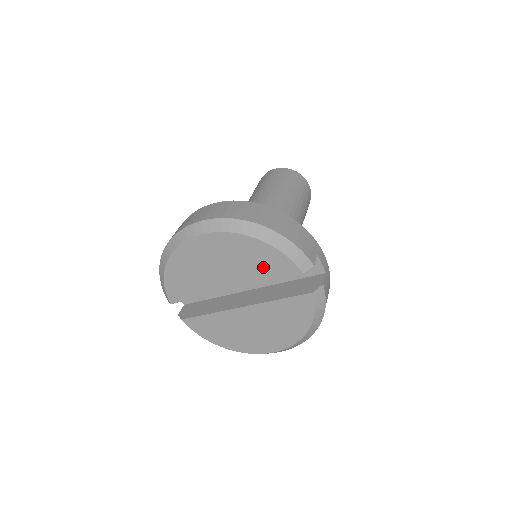
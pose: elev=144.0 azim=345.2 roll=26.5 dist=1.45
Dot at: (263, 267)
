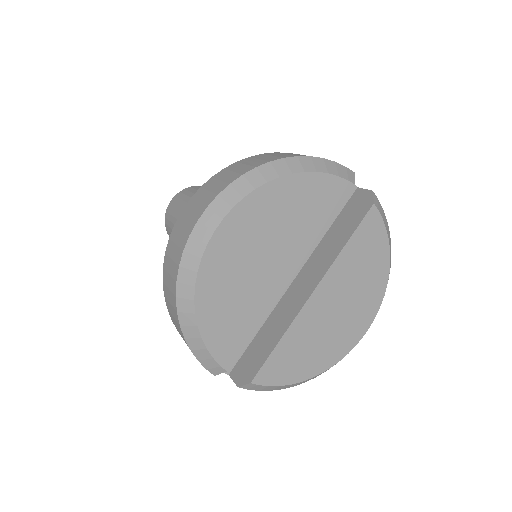
Dot at: (312, 211)
